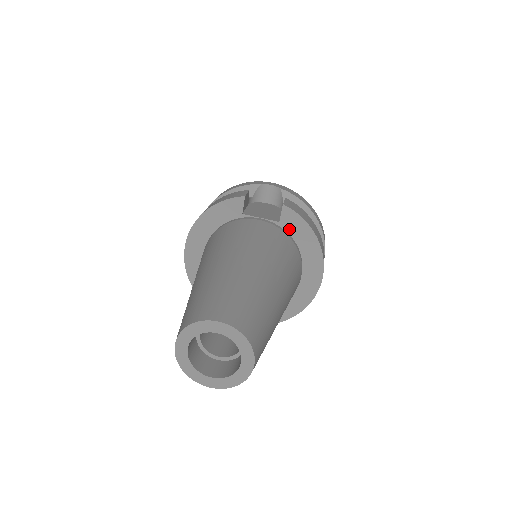
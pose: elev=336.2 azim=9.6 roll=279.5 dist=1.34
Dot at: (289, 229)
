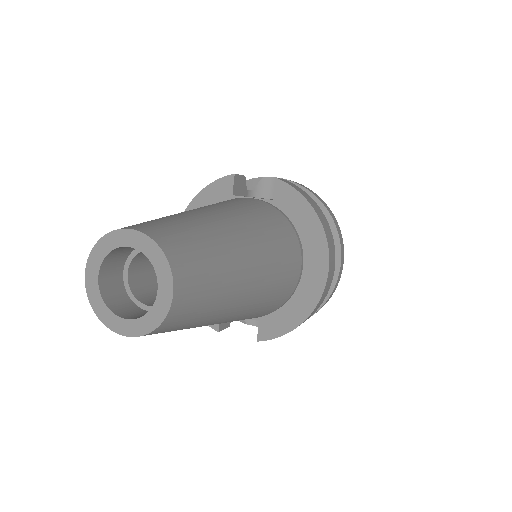
Dot at: (284, 207)
